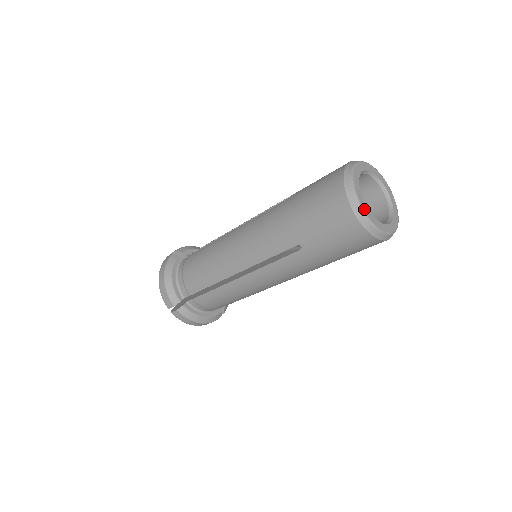
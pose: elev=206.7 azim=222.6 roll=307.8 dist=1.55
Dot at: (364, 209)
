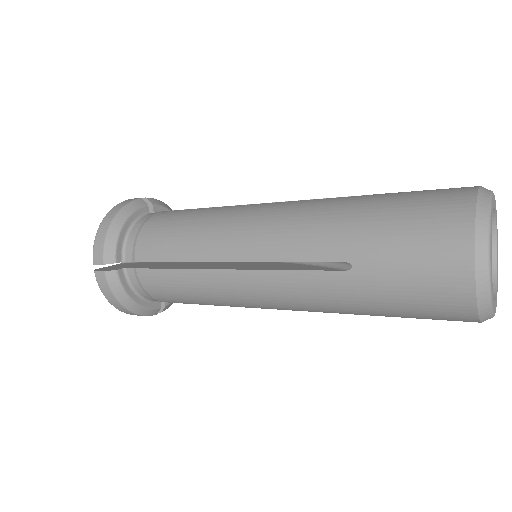
Dot at: (495, 312)
